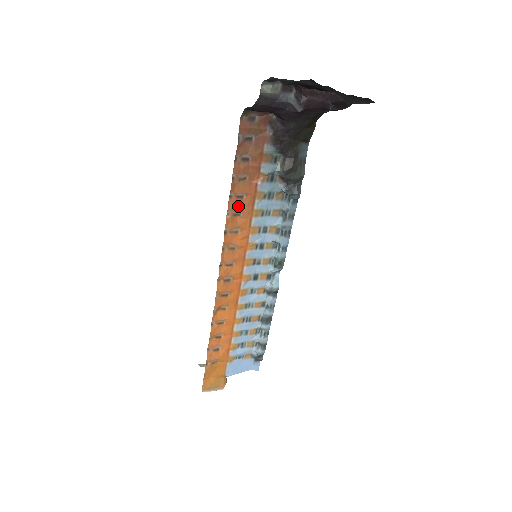
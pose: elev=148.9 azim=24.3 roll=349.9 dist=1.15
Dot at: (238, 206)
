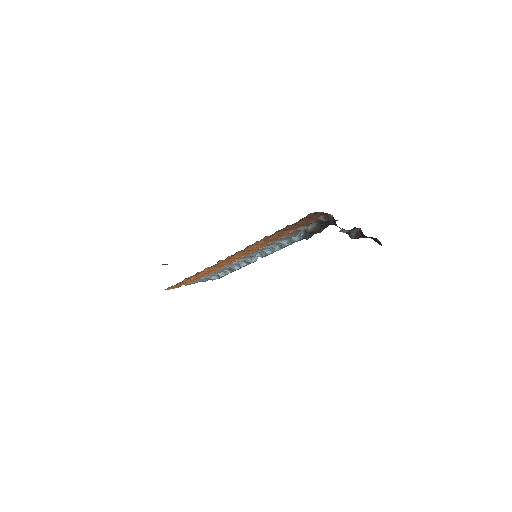
Dot at: (267, 239)
